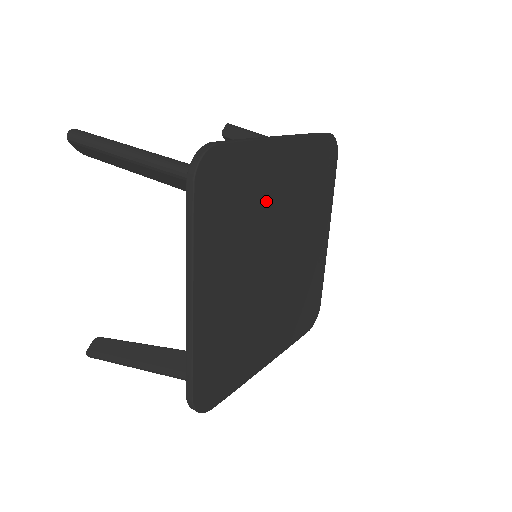
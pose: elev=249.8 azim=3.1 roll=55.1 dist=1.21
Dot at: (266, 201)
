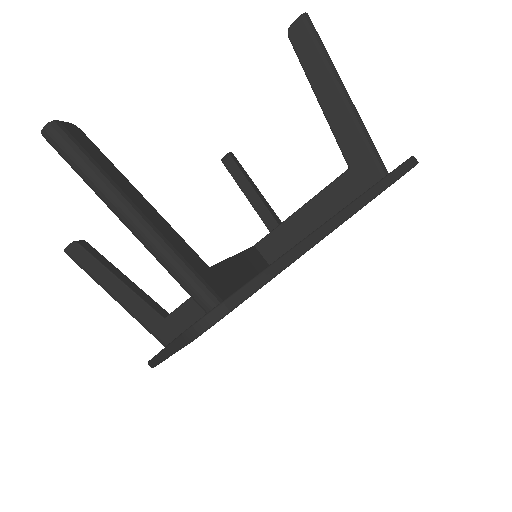
Dot at: occluded
